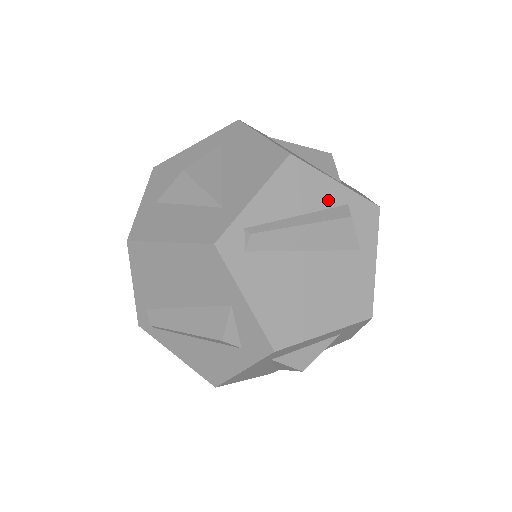
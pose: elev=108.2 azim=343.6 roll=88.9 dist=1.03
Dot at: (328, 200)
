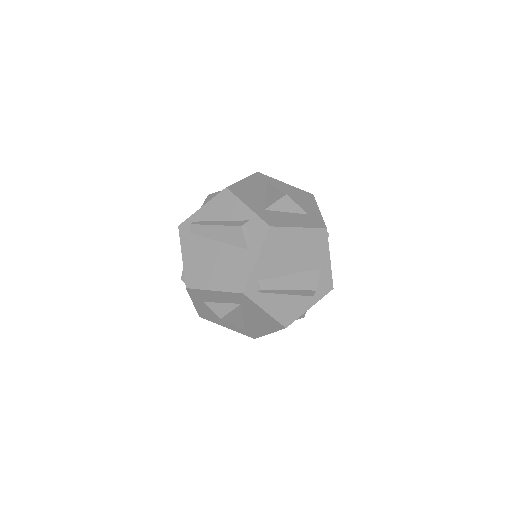
Dot at: (238, 216)
